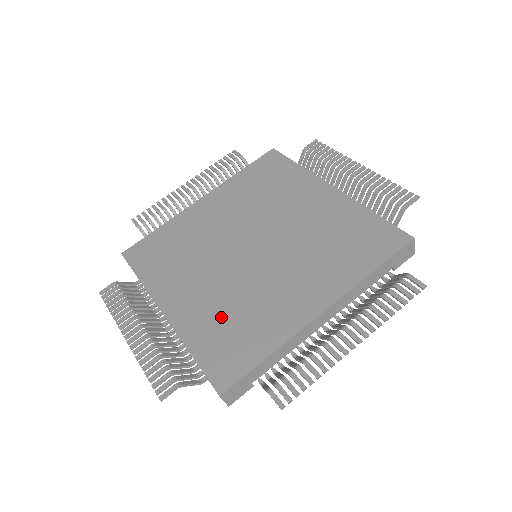
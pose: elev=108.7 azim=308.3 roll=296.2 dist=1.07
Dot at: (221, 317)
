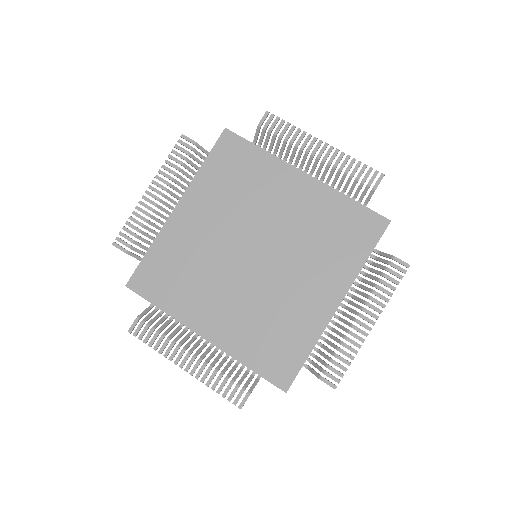
Dot at: (258, 329)
